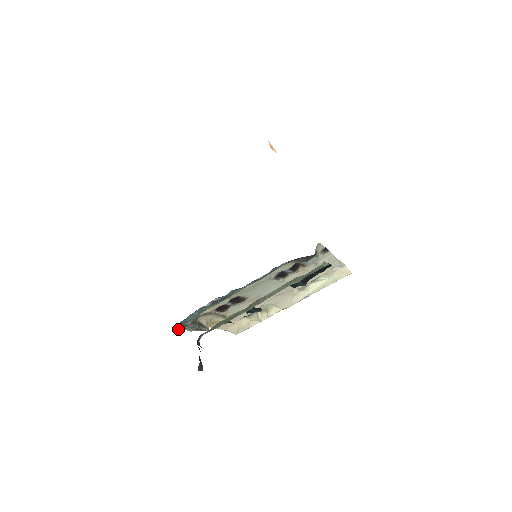
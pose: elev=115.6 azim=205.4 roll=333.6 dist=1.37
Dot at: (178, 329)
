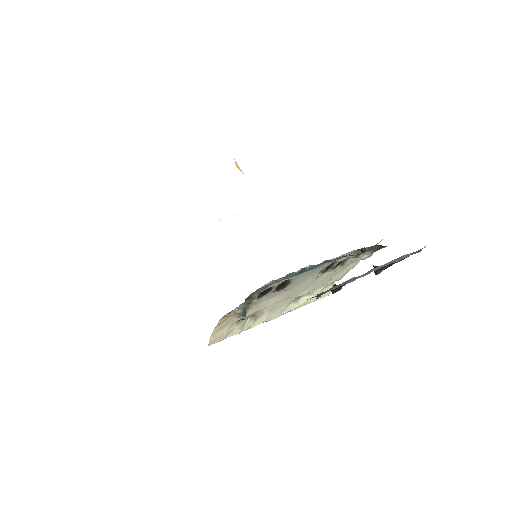
Dot at: occluded
